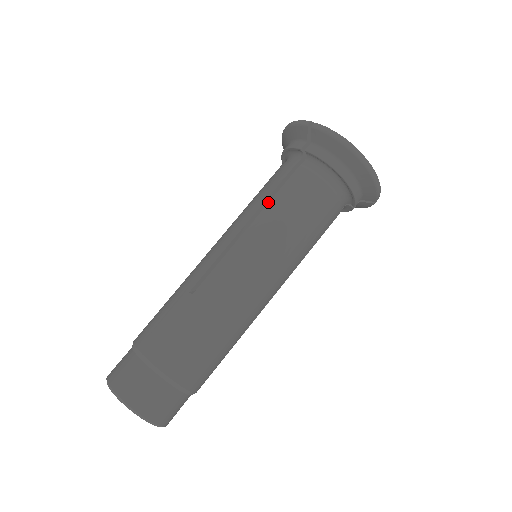
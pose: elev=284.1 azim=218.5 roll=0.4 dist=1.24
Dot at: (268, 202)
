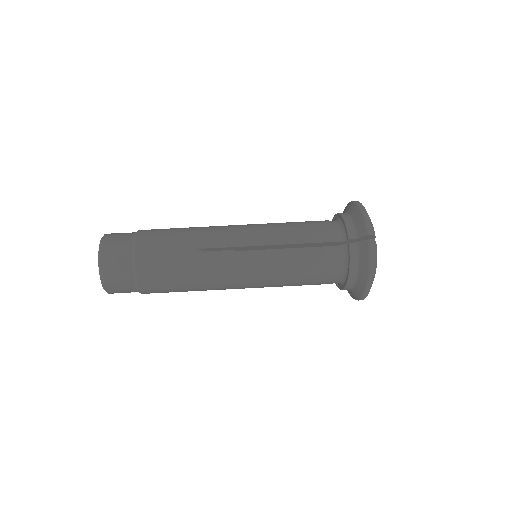
Dot at: occluded
